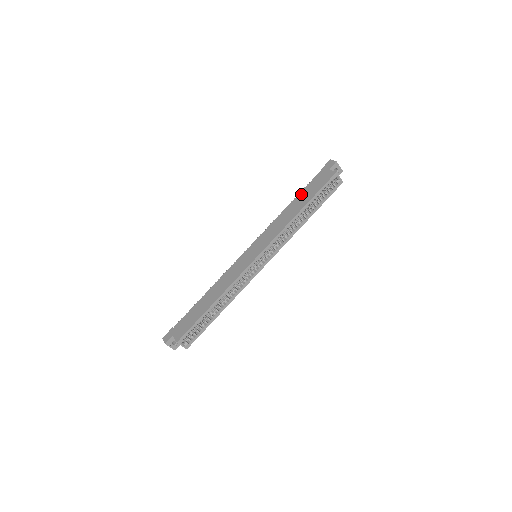
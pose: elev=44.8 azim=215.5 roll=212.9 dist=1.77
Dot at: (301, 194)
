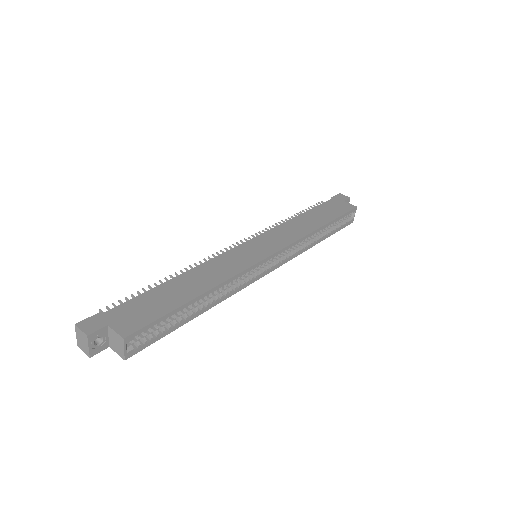
Dot at: (315, 210)
